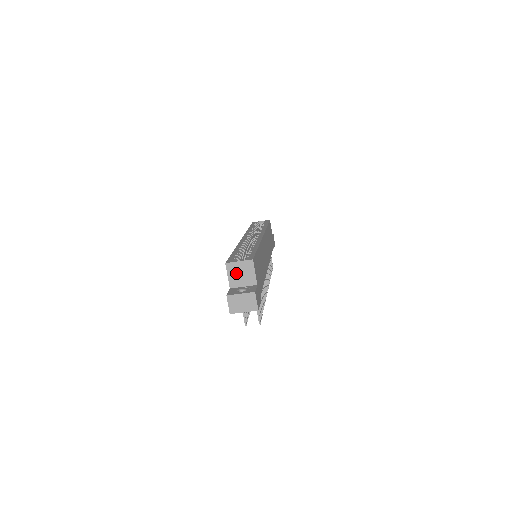
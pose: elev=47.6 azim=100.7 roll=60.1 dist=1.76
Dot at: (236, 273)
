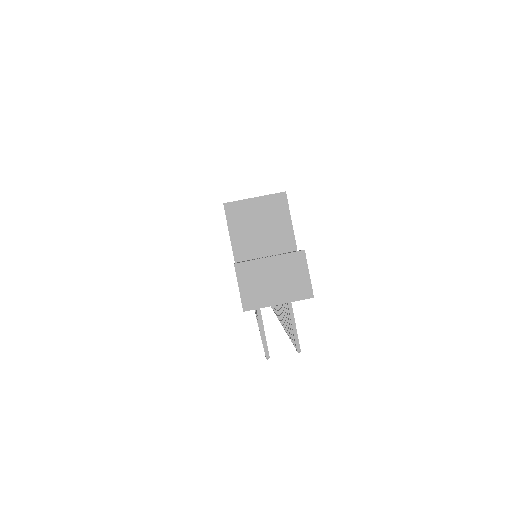
Dot at: (248, 225)
